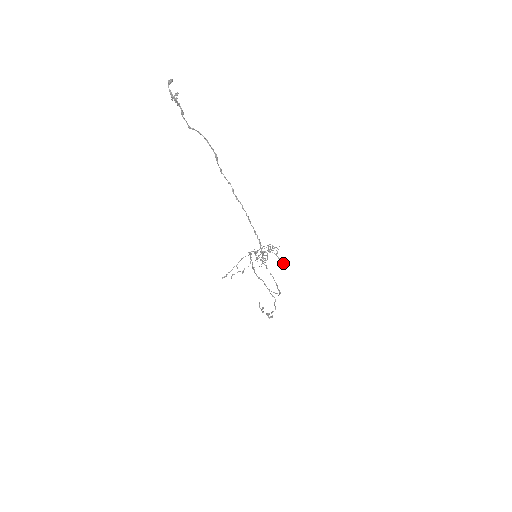
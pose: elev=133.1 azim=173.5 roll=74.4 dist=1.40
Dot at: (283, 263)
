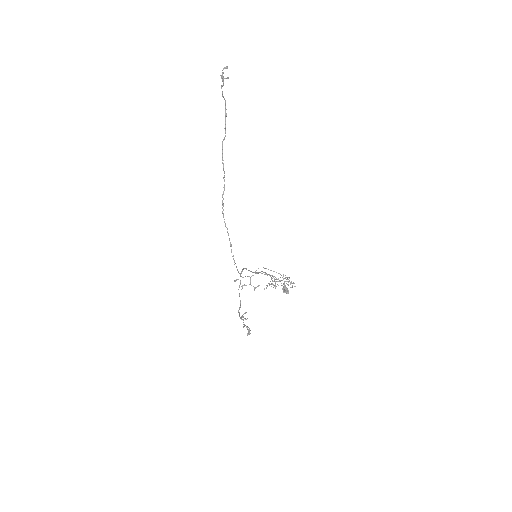
Dot at: (287, 292)
